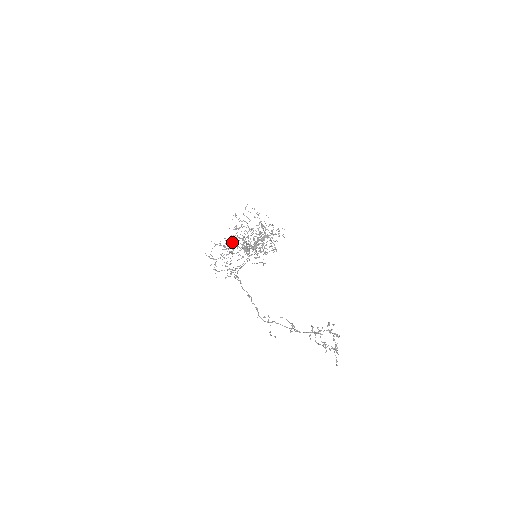
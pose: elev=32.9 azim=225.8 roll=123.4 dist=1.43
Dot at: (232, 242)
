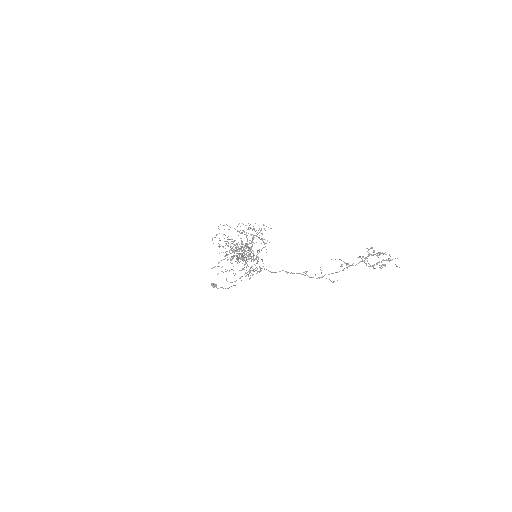
Dot at: occluded
